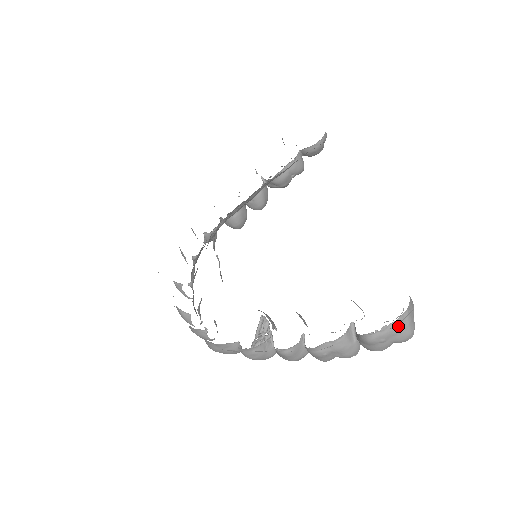
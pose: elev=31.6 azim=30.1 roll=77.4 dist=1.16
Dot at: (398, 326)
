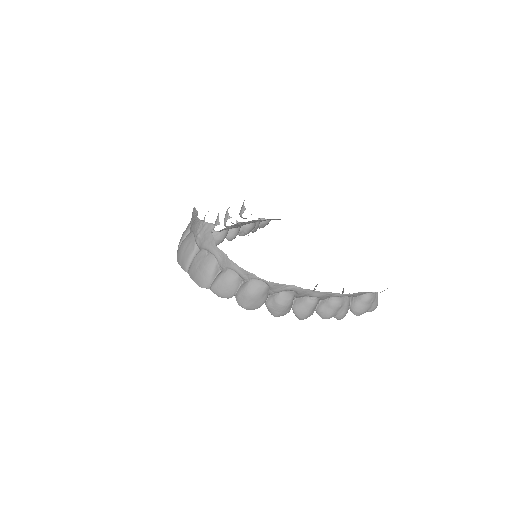
Dot at: occluded
